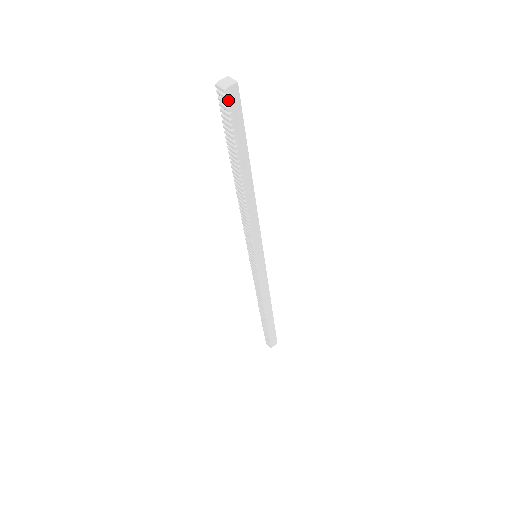
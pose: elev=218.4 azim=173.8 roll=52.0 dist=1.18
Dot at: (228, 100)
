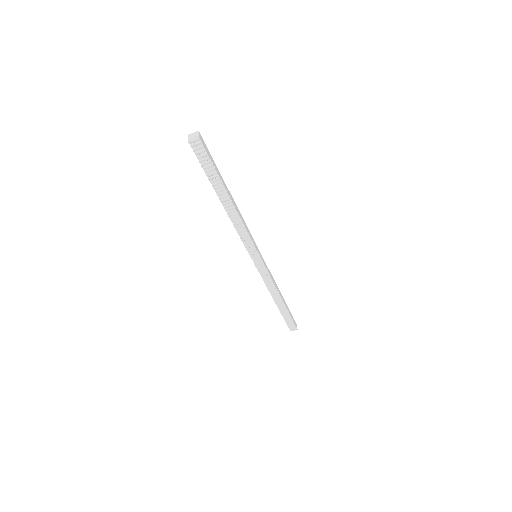
Dot at: (202, 145)
